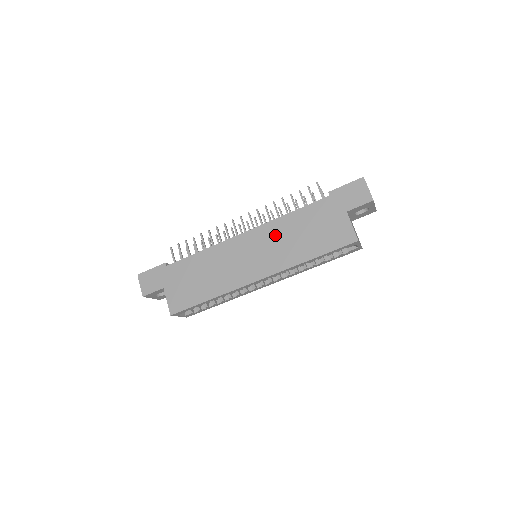
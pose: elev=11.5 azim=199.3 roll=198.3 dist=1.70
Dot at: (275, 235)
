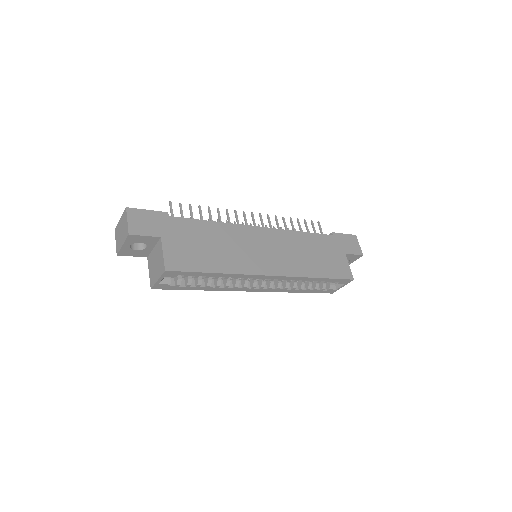
Dot at: (289, 243)
